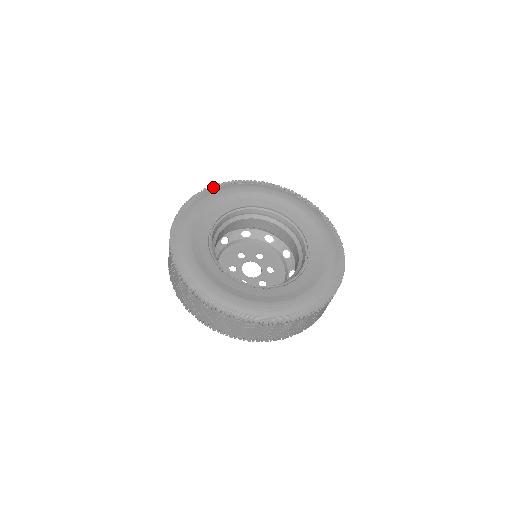
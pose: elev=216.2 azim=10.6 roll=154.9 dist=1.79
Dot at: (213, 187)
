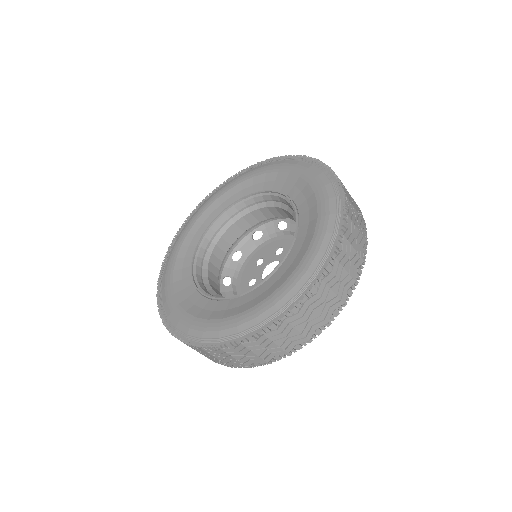
Dot at: (195, 210)
